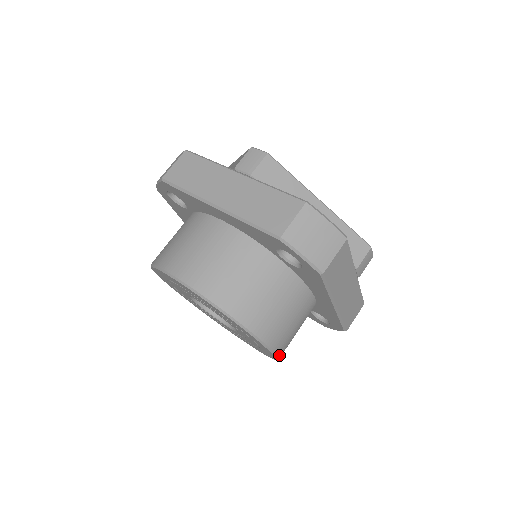
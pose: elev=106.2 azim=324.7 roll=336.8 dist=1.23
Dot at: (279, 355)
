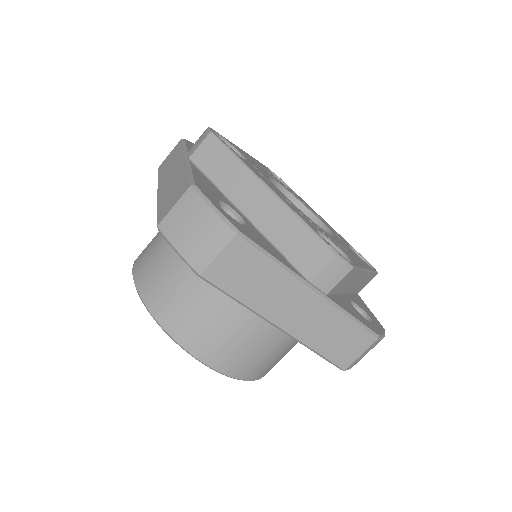
Dot at: occluded
